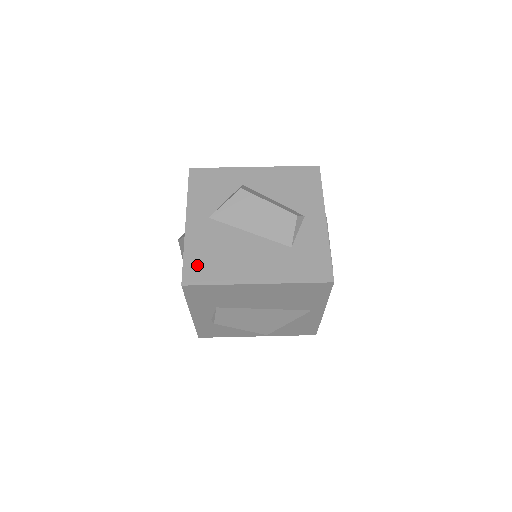
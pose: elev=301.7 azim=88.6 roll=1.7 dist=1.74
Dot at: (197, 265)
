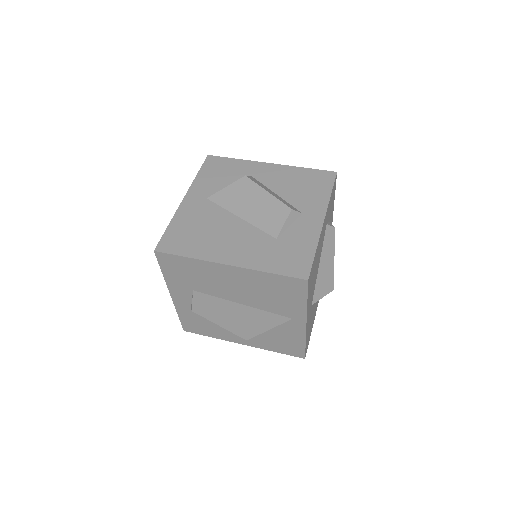
Dot at: (177, 236)
